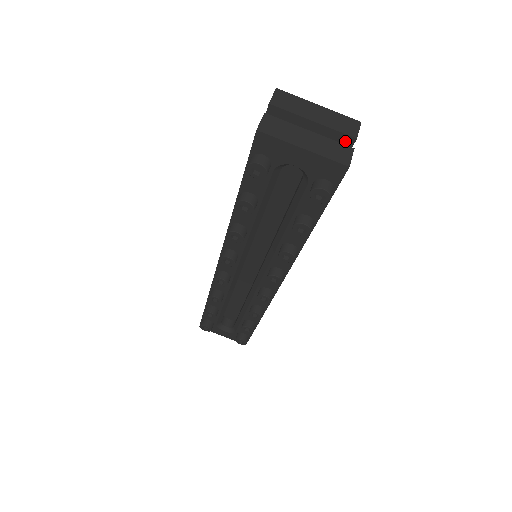
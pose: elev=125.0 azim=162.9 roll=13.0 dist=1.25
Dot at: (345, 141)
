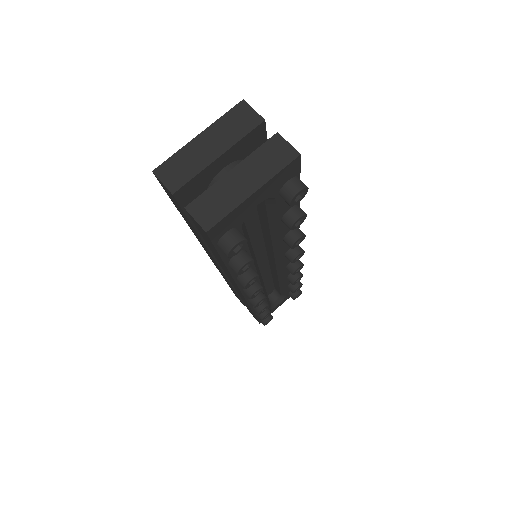
Dot at: (257, 133)
